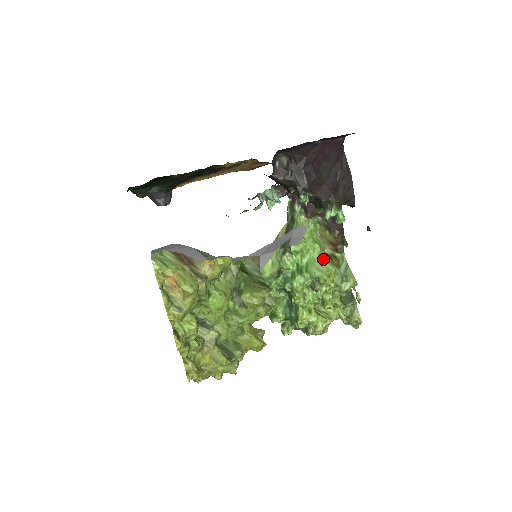
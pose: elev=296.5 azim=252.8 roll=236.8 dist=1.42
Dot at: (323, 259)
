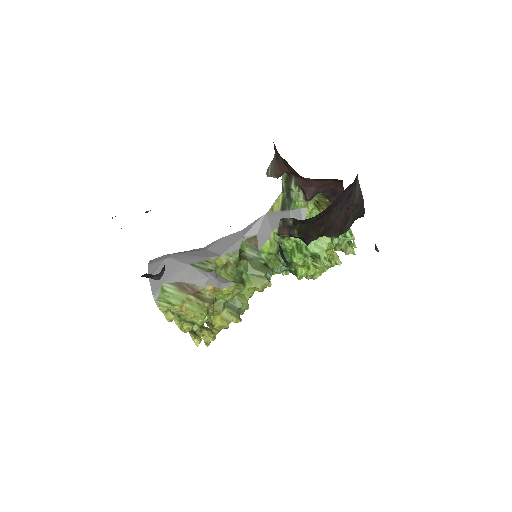
Dot at: occluded
